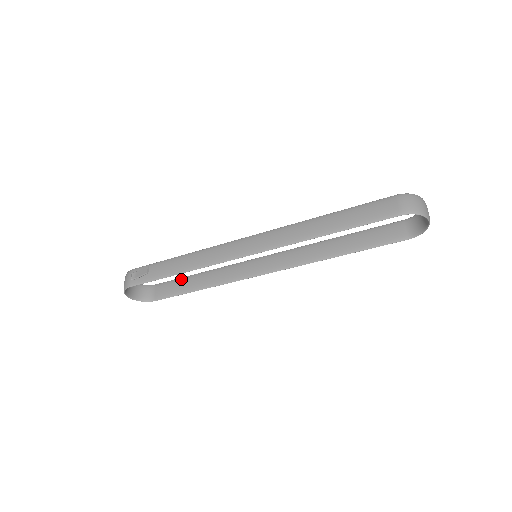
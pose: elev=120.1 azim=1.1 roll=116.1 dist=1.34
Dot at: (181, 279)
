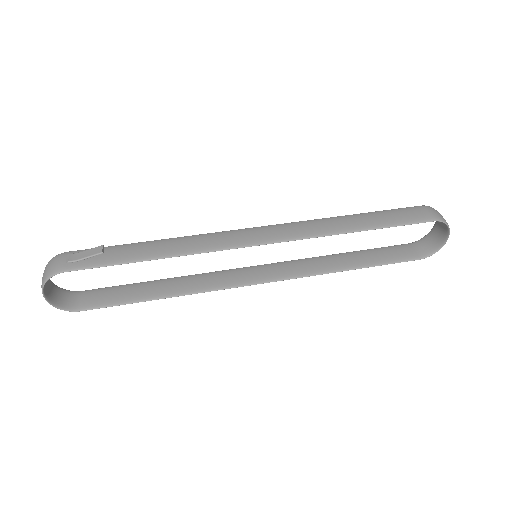
Dot at: (127, 285)
